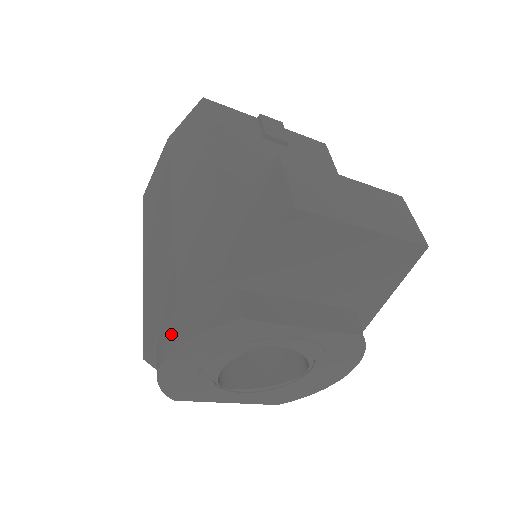
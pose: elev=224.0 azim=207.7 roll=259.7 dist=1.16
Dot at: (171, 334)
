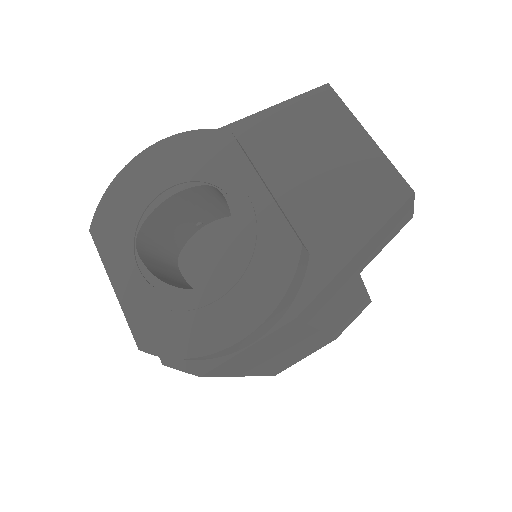
Dot at: occluded
